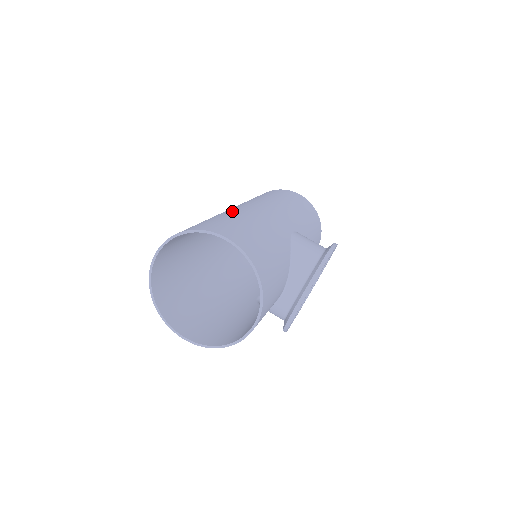
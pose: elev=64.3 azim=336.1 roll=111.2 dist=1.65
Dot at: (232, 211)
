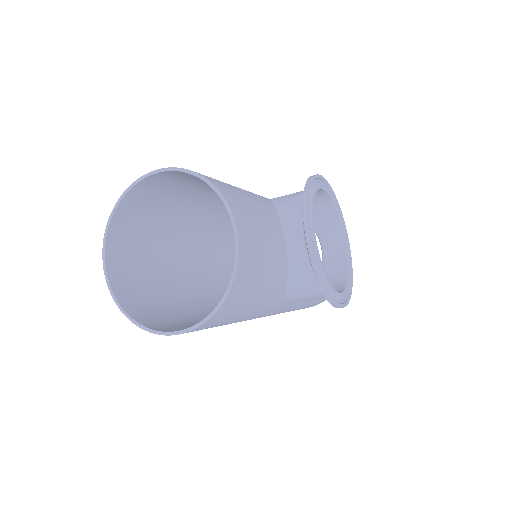
Dot at: (192, 209)
